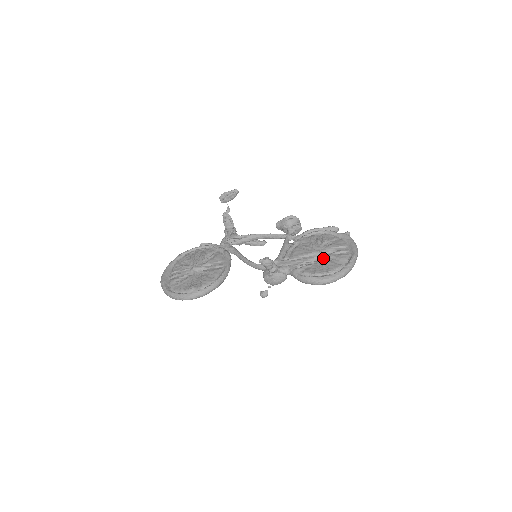
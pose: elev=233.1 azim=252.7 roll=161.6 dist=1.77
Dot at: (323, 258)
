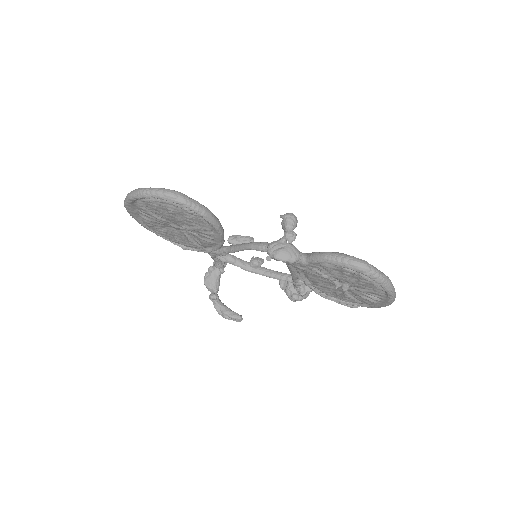
Dot at: occluded
